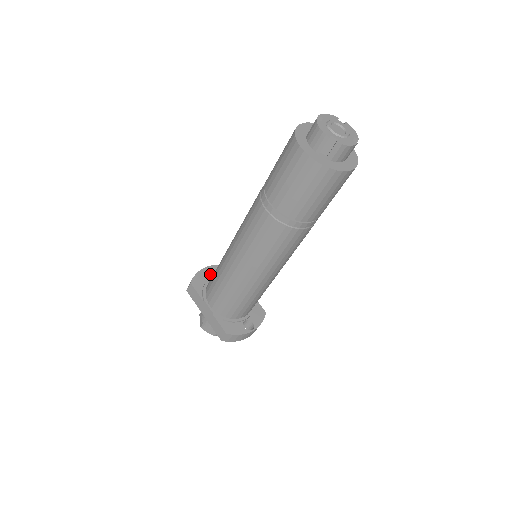
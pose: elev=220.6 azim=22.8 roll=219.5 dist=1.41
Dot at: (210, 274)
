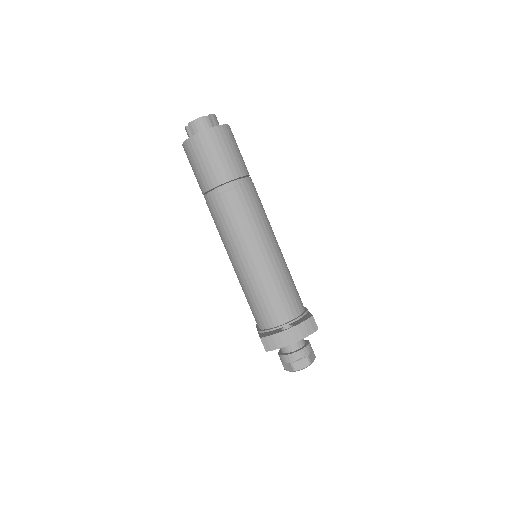
Dot at: occluded
